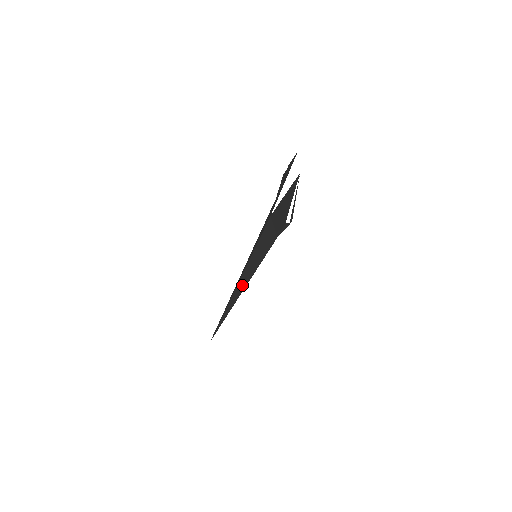
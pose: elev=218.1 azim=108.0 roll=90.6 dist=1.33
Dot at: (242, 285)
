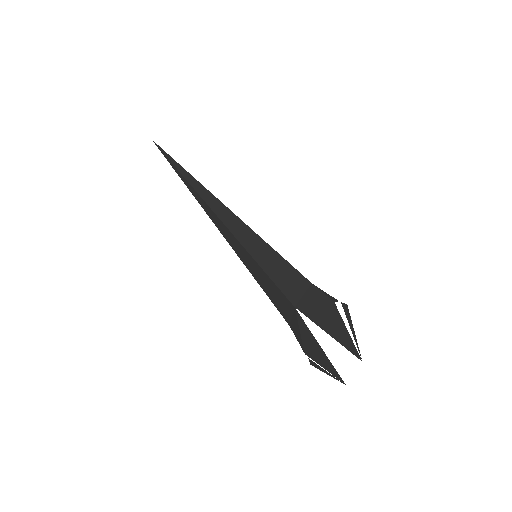
Dot at: (225, 234)
